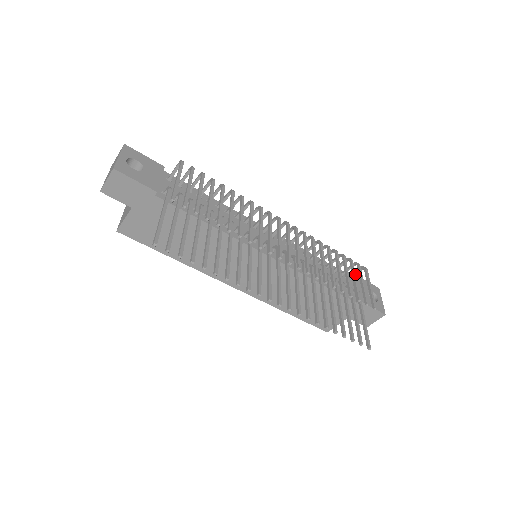
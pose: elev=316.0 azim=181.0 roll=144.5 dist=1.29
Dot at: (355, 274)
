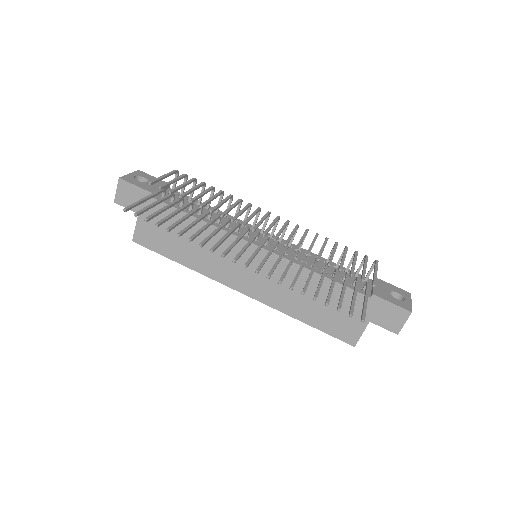
Dot at: (356, 259)
